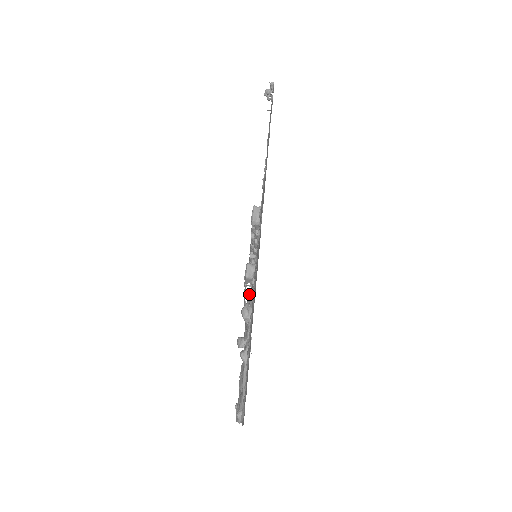
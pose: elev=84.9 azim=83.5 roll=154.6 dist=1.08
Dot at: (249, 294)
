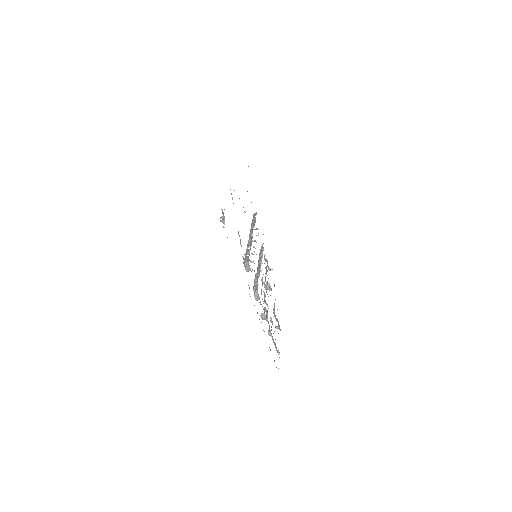
Dot at: occluded
